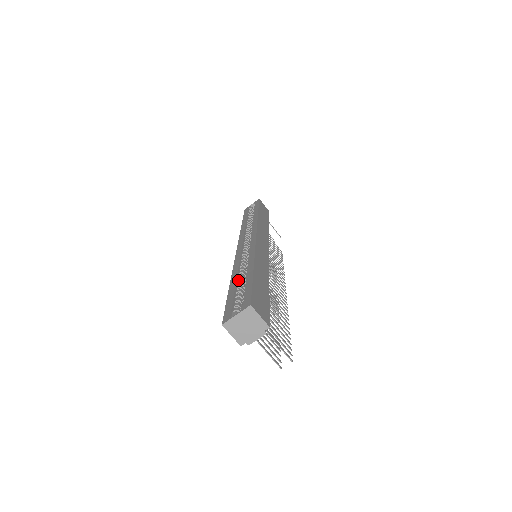
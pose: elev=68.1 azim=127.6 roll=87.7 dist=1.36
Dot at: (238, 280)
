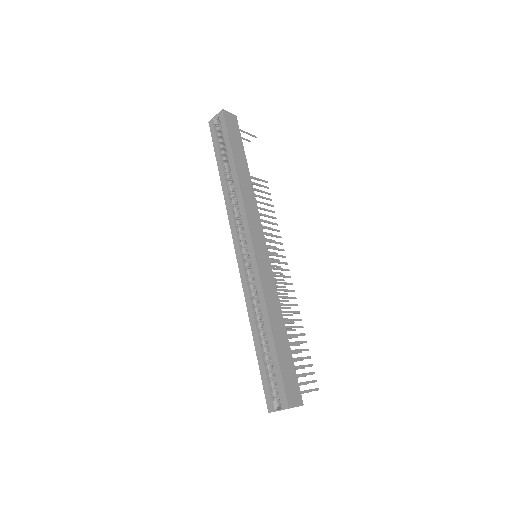
Dot at: (260, 336)
